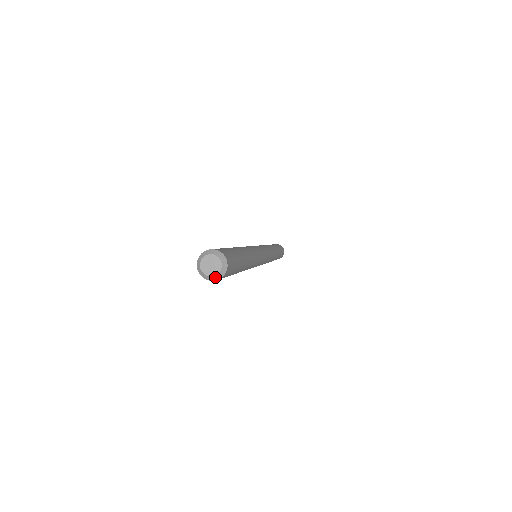
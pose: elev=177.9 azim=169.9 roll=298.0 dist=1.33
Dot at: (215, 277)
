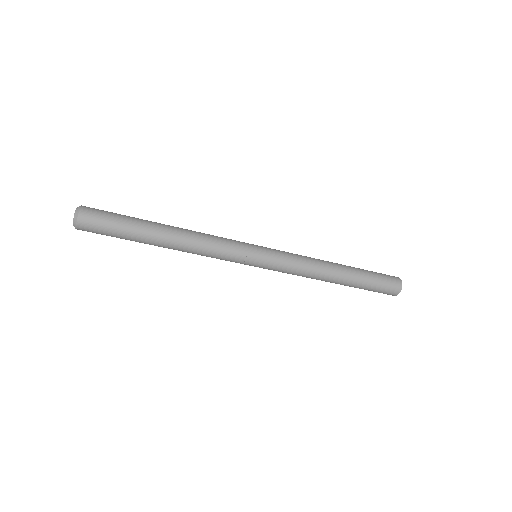
Dot at: (74, 225)
